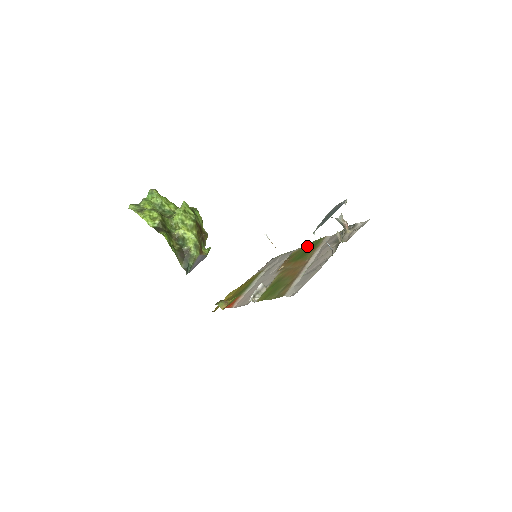
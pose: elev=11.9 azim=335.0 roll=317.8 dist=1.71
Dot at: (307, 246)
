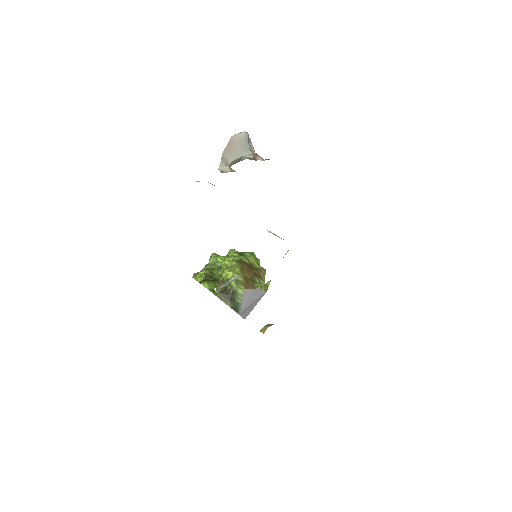
Dot at: occluded
